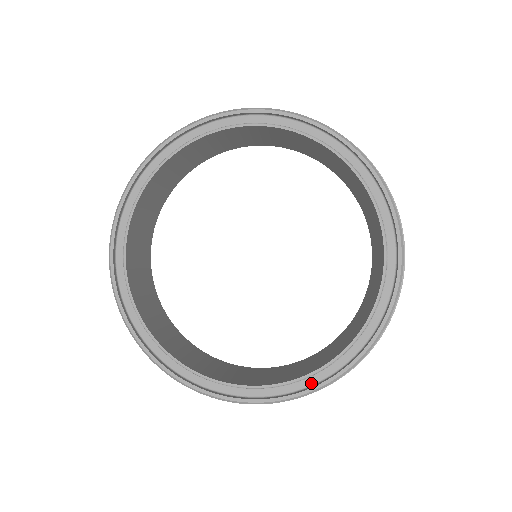
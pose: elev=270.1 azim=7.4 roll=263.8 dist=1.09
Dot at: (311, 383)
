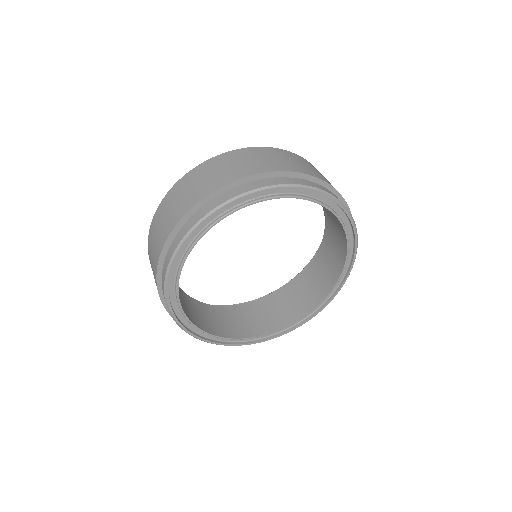
Dot at: (272, 334)
